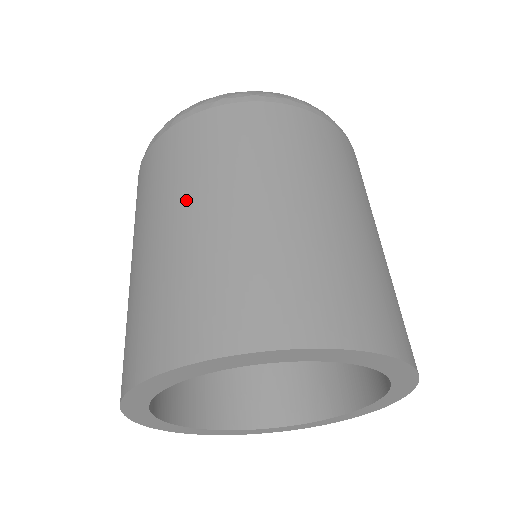
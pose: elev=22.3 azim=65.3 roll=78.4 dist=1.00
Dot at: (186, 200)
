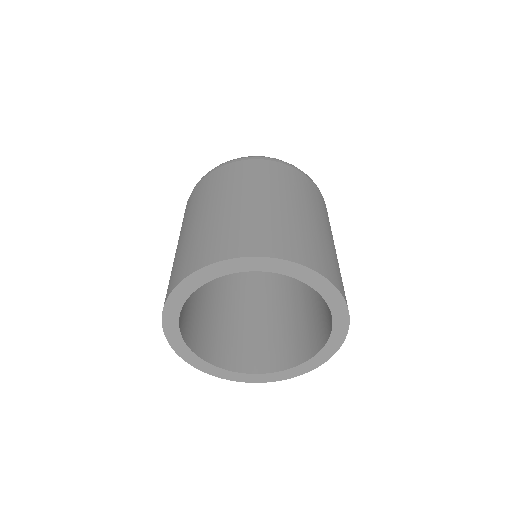
Dot at: (190, 220)
